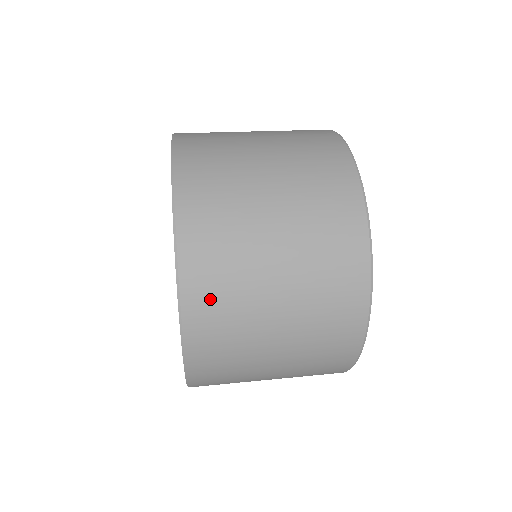
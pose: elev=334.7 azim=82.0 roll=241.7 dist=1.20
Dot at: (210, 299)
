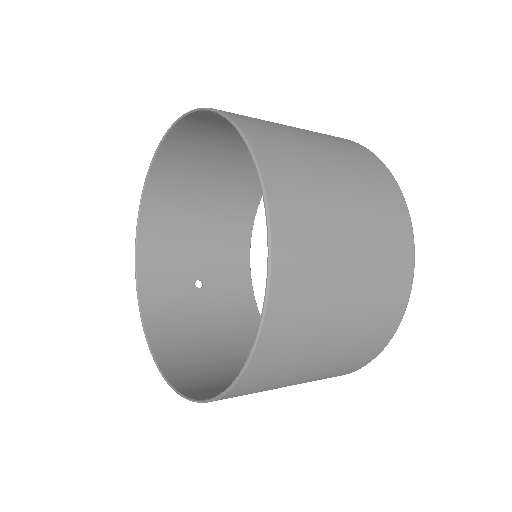
Dot at: (283, 167)
